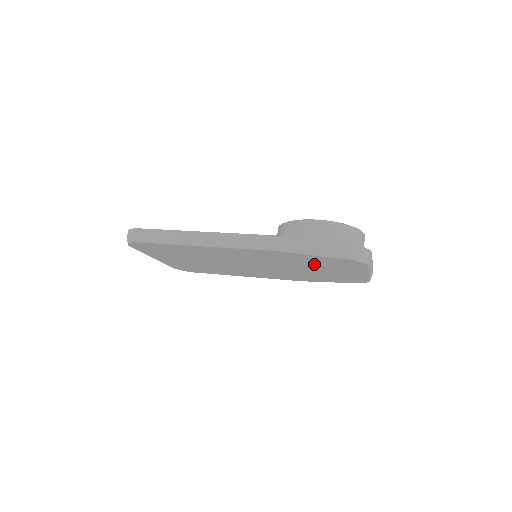
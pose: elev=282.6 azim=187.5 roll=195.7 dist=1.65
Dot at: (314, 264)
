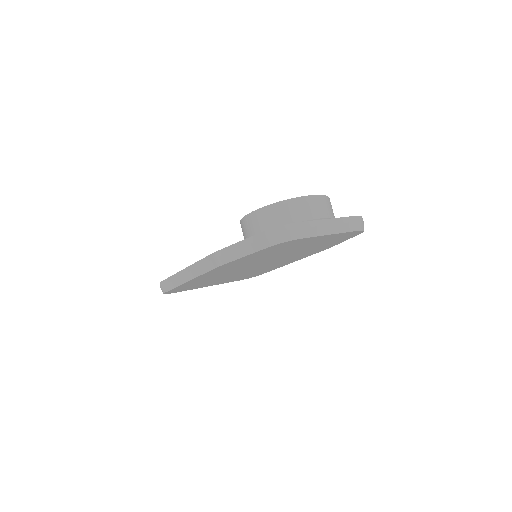
Dot at: (274, 253)
